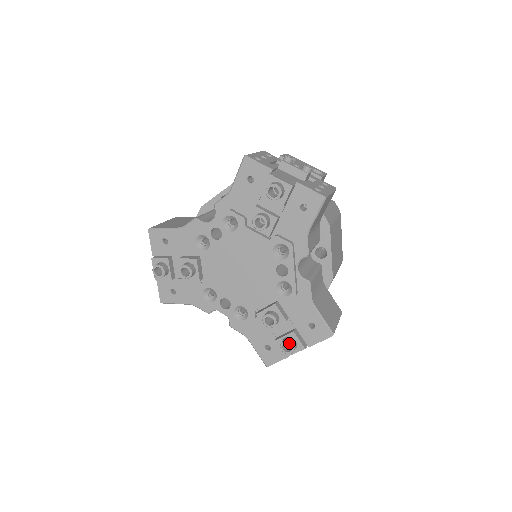
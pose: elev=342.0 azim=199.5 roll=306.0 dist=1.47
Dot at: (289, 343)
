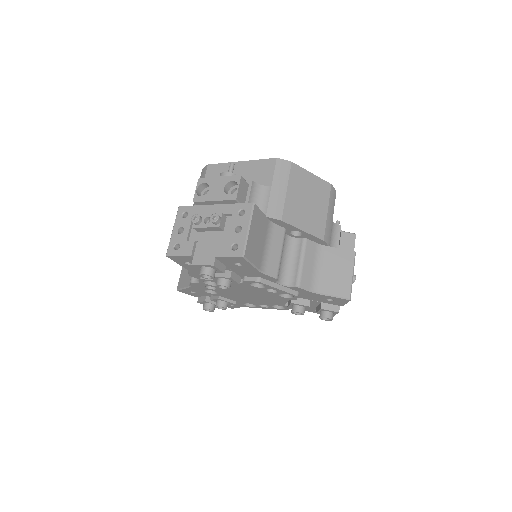
Dot at: occluded
